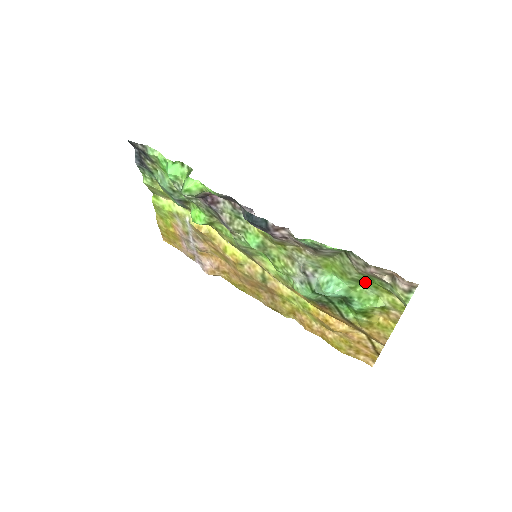
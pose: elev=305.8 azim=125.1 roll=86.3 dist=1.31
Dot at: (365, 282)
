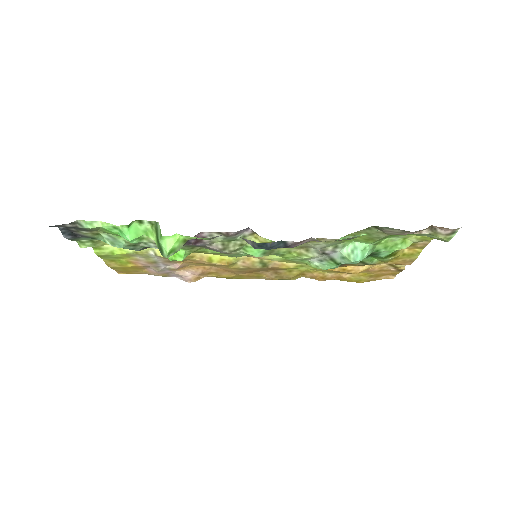
Dot at: (392, 235)
